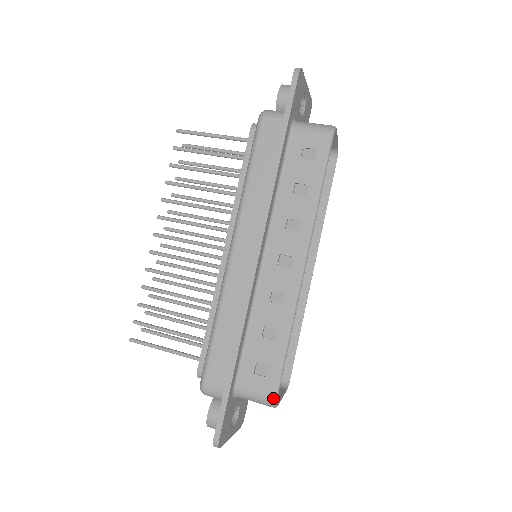
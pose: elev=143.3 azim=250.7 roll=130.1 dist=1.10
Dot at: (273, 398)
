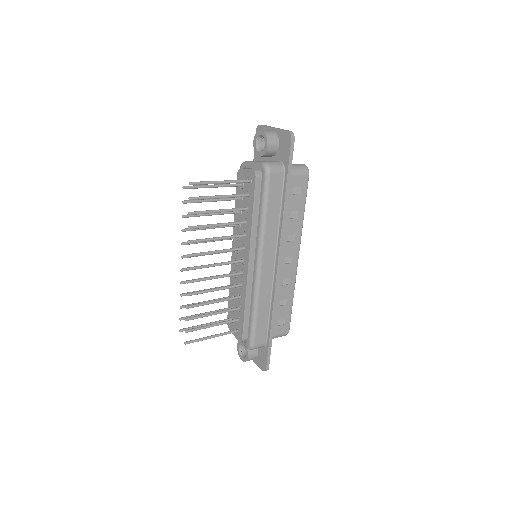
Dot at: (288, 332)
